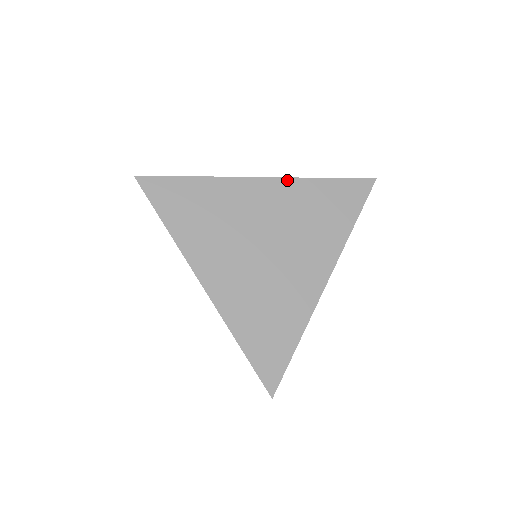
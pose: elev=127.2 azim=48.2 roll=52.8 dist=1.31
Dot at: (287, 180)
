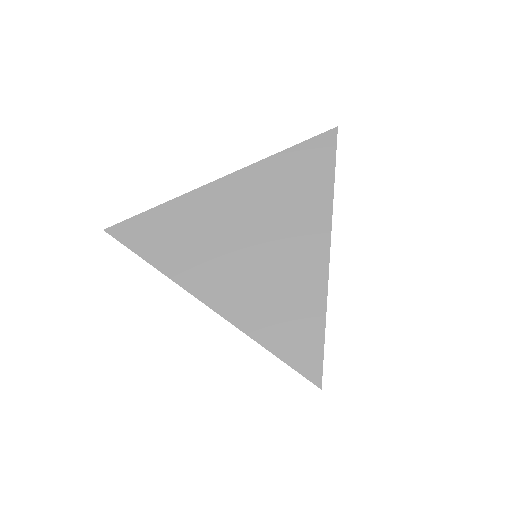
Dot at: (249, 169)
